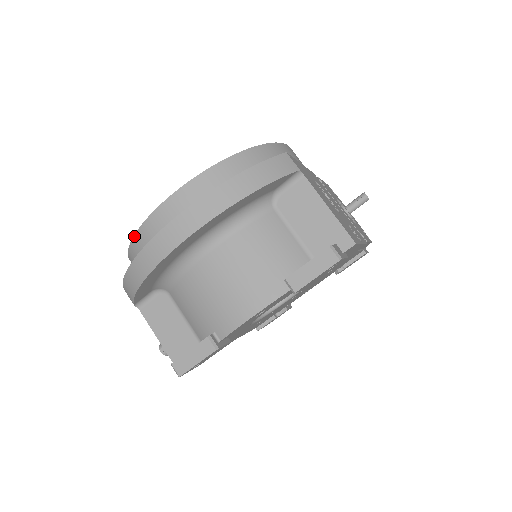
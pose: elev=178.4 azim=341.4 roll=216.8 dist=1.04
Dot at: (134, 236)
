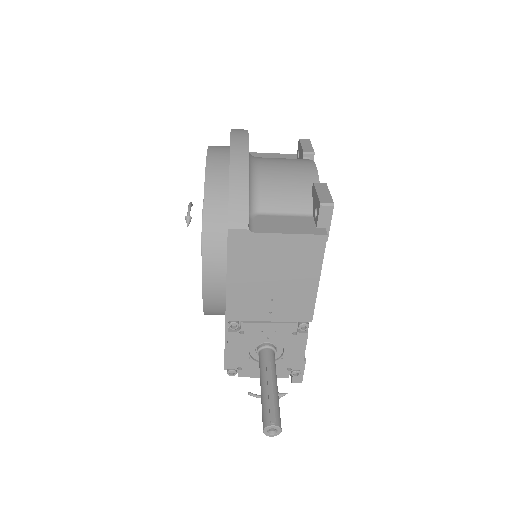
Dot at: (205, 182)
